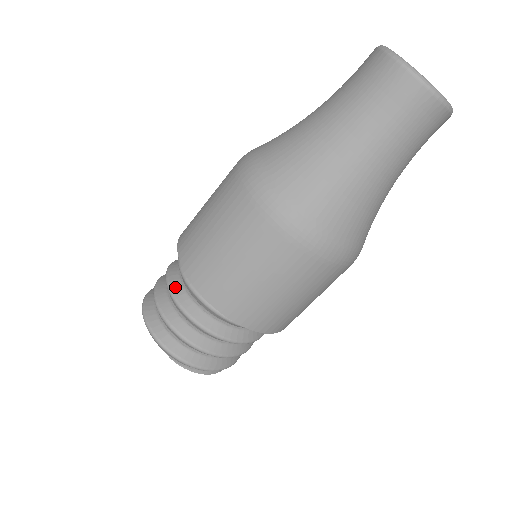
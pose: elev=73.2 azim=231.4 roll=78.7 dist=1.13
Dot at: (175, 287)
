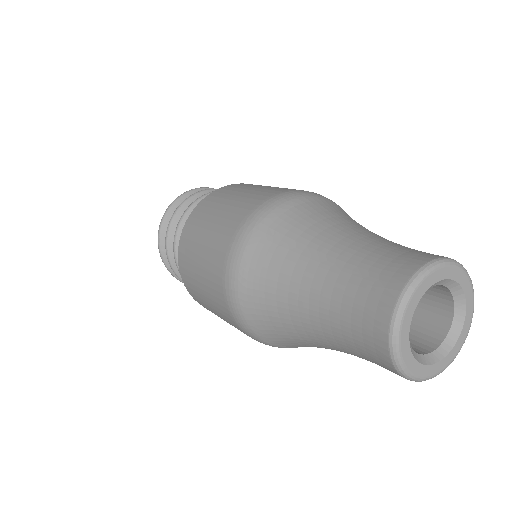
Dot at: occluded
